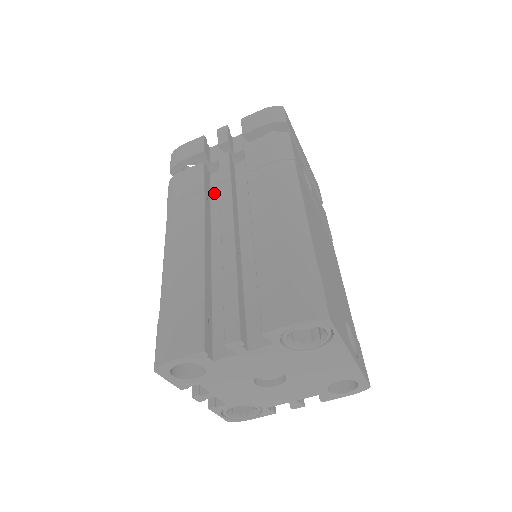
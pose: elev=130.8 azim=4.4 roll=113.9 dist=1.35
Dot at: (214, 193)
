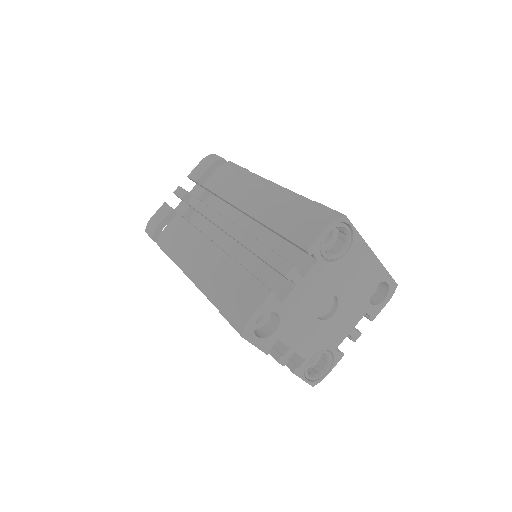
Dot at: (199, 228)
